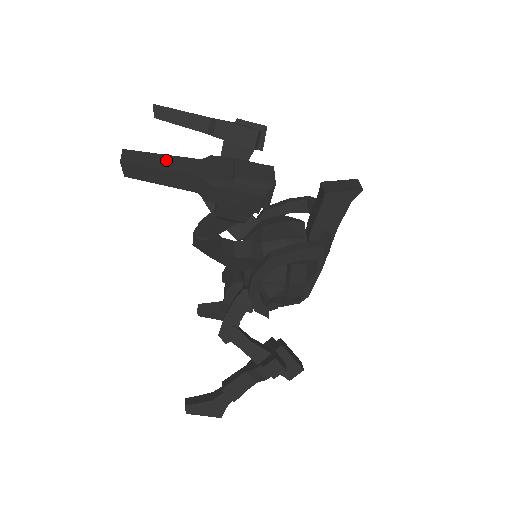
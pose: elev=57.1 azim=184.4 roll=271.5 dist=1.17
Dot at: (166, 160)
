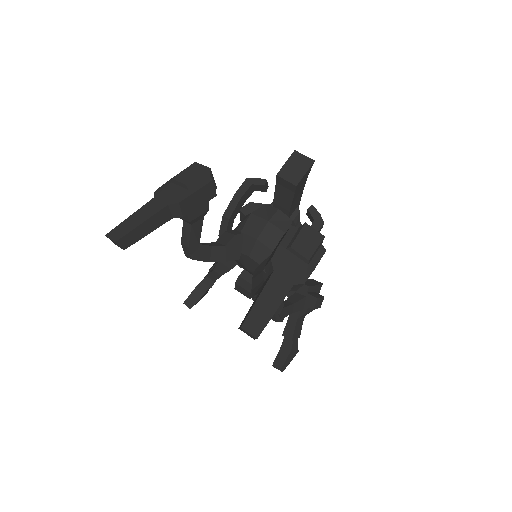
Dot at: (266, 300)
